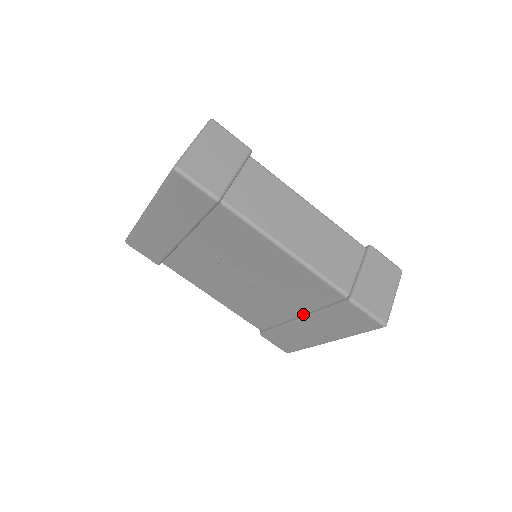
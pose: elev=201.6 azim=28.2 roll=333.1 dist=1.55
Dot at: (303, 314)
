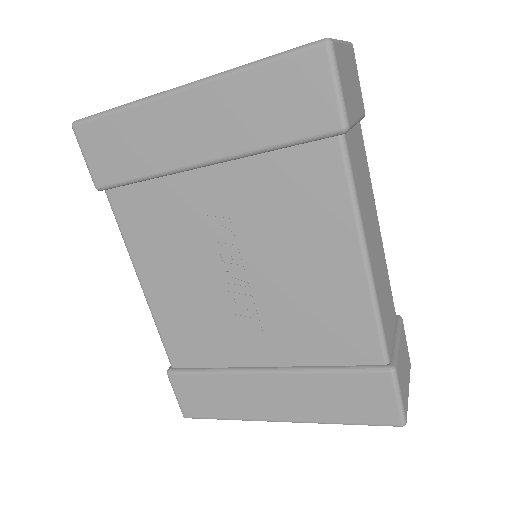
Dot at: (282, 365)
